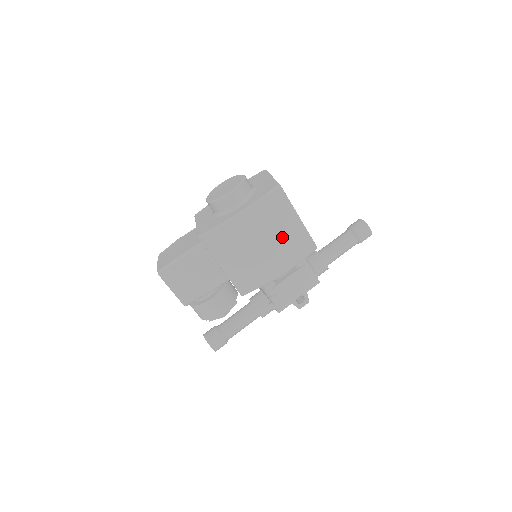
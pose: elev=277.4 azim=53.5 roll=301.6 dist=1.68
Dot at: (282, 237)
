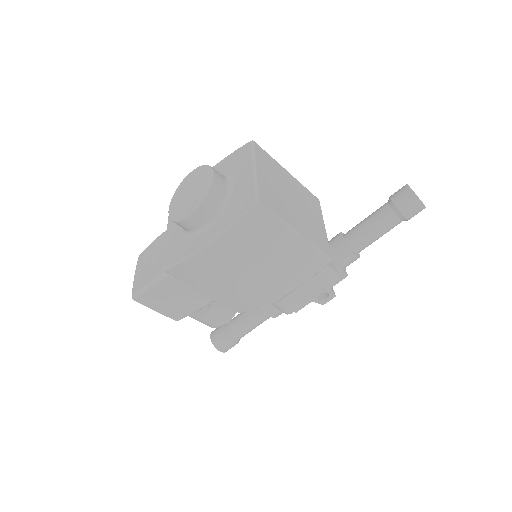
Dot at: (275, 260)
